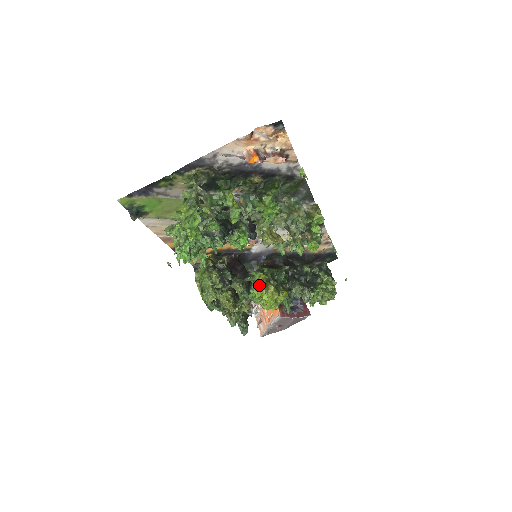
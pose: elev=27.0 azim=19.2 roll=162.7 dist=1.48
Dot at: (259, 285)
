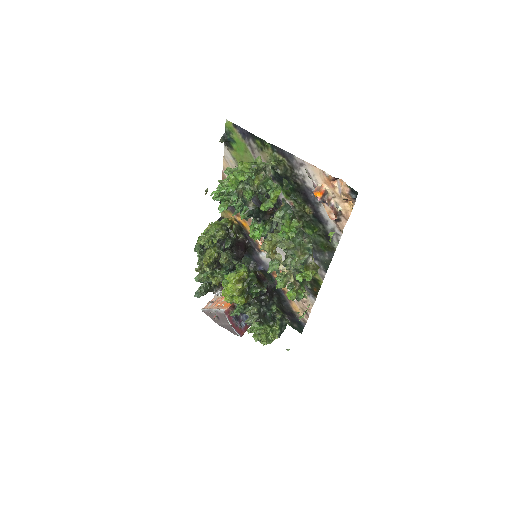
Dot at: (236, 274)
